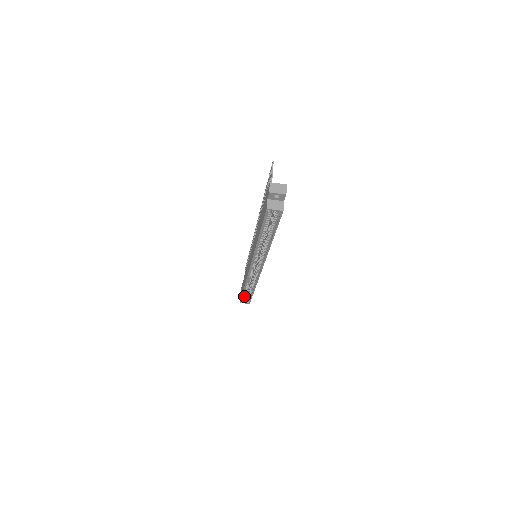
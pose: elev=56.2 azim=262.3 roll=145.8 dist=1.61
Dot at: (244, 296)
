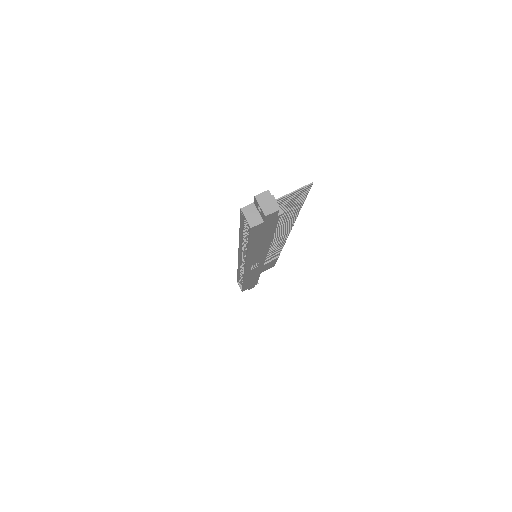
Dot at: (240, 280)
